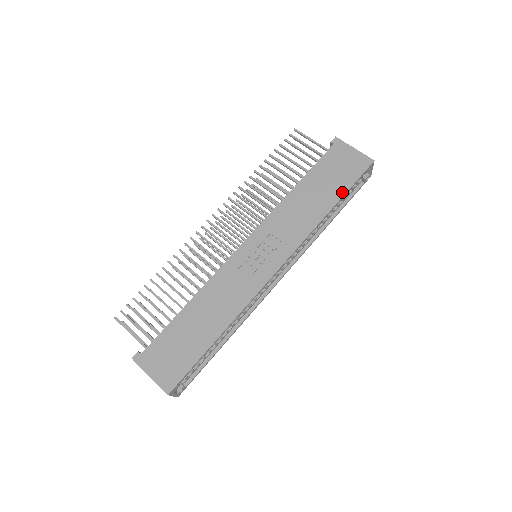
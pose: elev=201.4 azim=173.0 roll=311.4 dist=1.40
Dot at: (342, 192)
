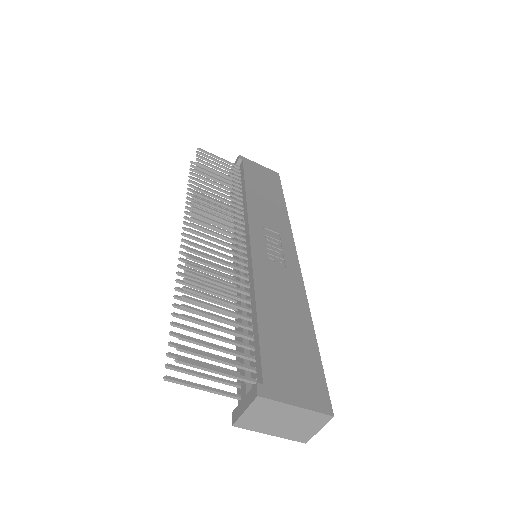
Dot at: (281, 194)
